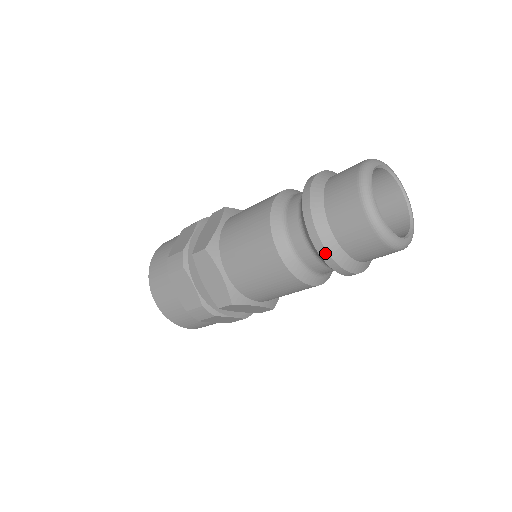
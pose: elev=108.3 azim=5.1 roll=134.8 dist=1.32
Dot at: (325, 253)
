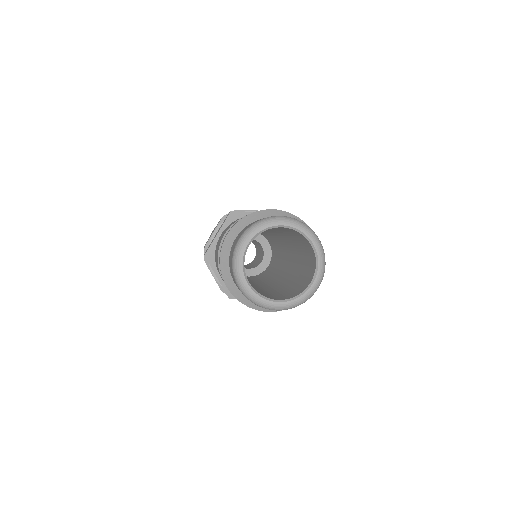
Dot at: occluded
